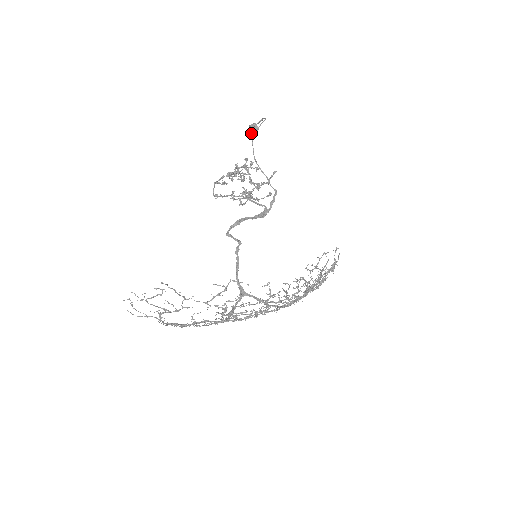
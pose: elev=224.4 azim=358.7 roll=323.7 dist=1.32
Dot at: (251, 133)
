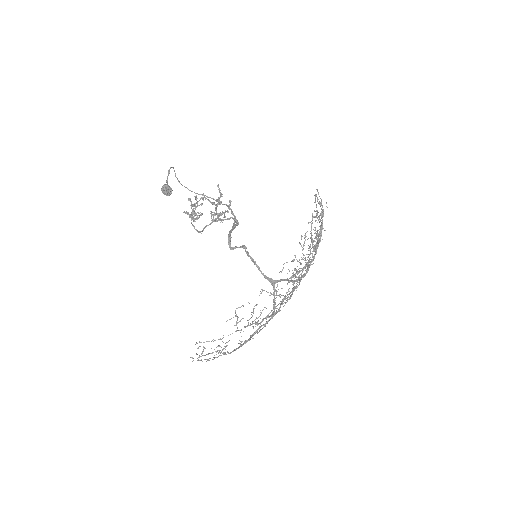
Dot at: (167, 194)
